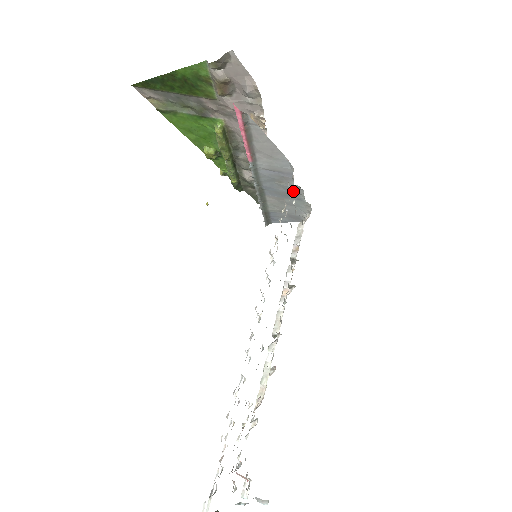
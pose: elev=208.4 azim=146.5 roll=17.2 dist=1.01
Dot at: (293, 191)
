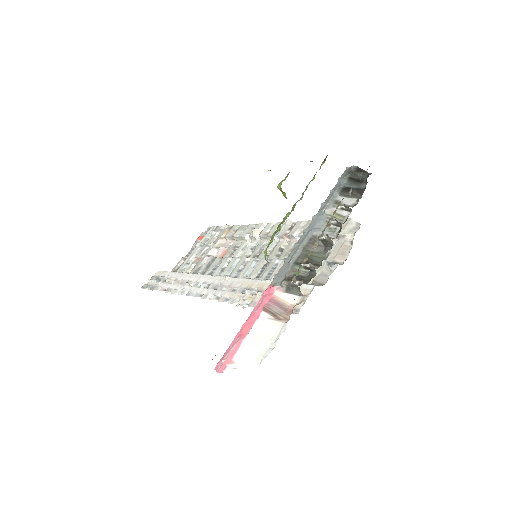
Dot at: occluded
